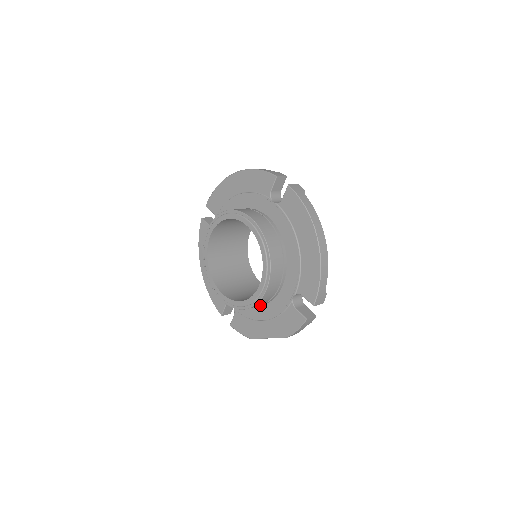
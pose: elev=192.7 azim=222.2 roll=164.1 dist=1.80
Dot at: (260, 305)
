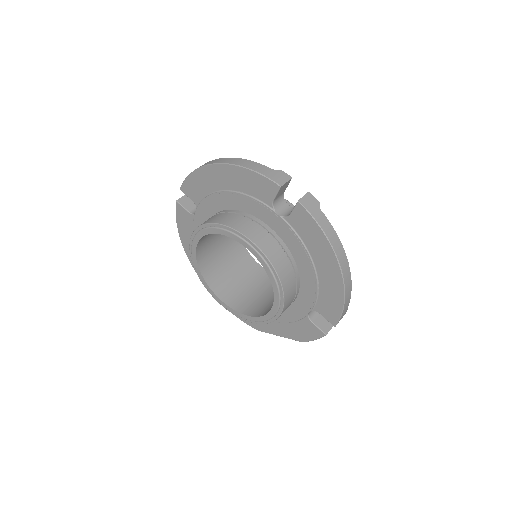
Dot at: occluded
